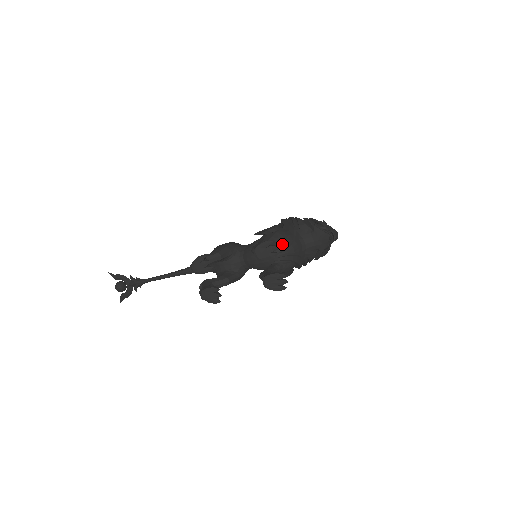
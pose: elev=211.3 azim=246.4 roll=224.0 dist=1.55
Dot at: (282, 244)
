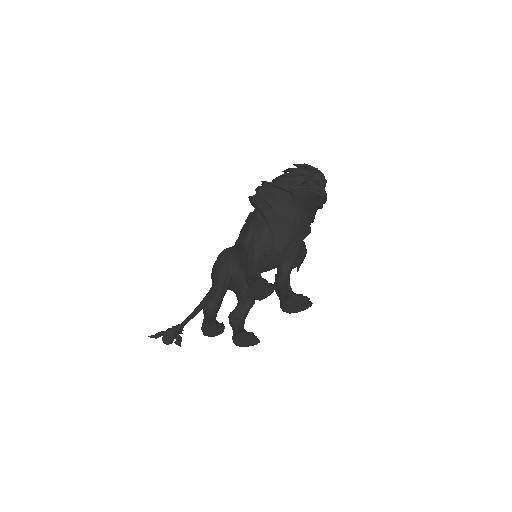
Dot at: (271, 242)
